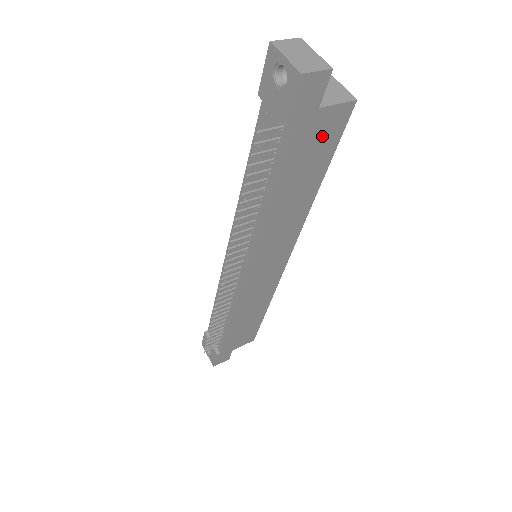
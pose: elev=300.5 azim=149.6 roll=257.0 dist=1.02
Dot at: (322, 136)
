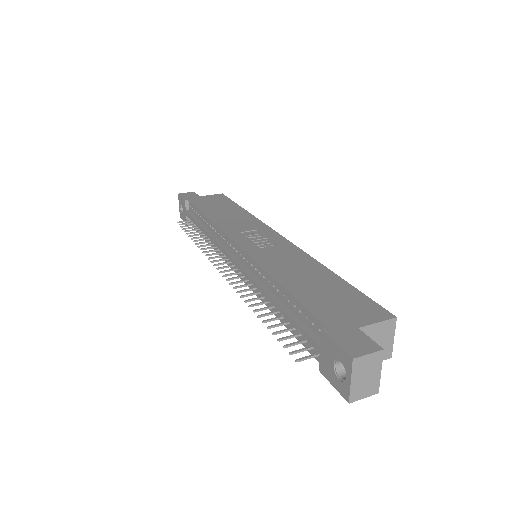
Dot at: occluded
